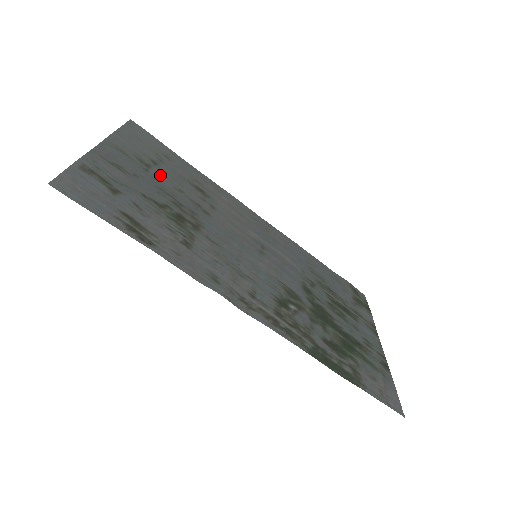
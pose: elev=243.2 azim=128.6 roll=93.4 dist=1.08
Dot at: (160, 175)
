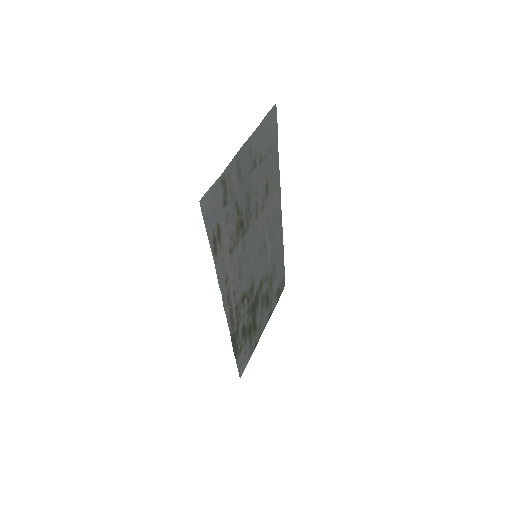
Dot at: (256, 175)
